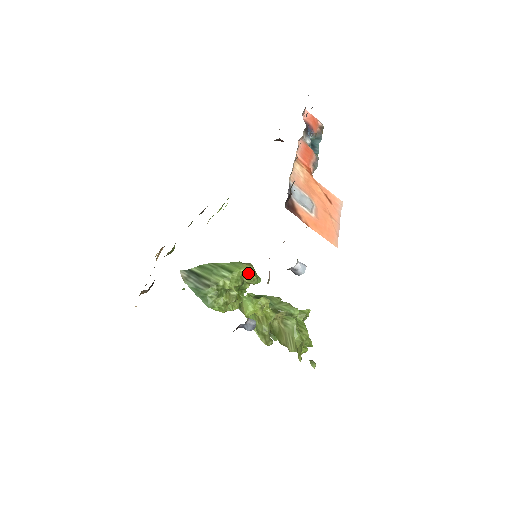
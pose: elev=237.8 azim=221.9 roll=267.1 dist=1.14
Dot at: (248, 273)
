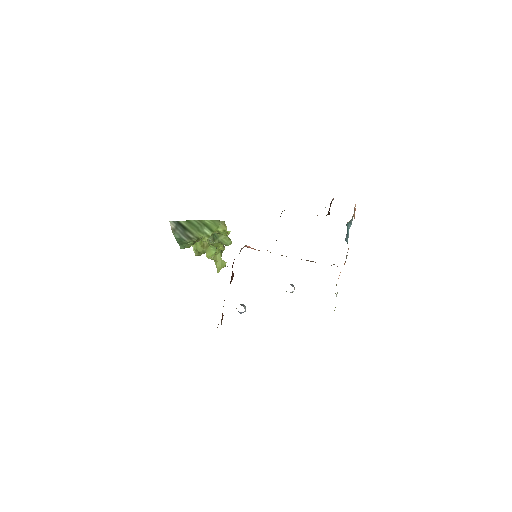
Dot at: (223, 233)
